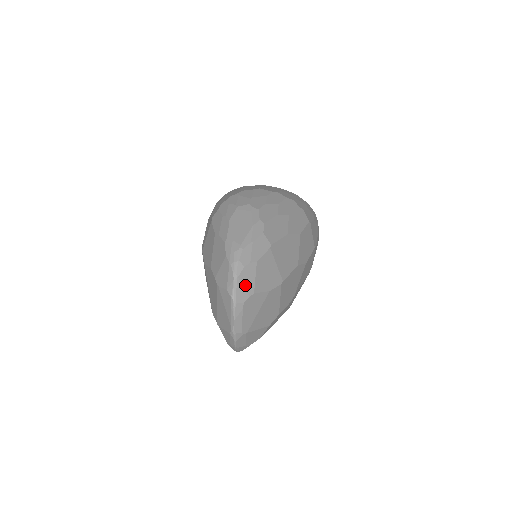
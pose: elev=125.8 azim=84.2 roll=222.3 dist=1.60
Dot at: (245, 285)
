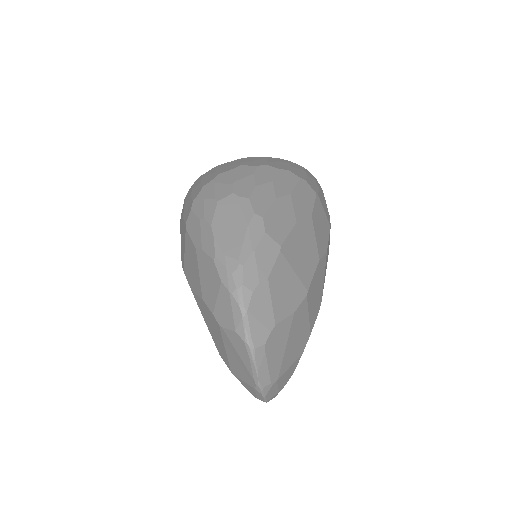
Dot at: (260, 318)
